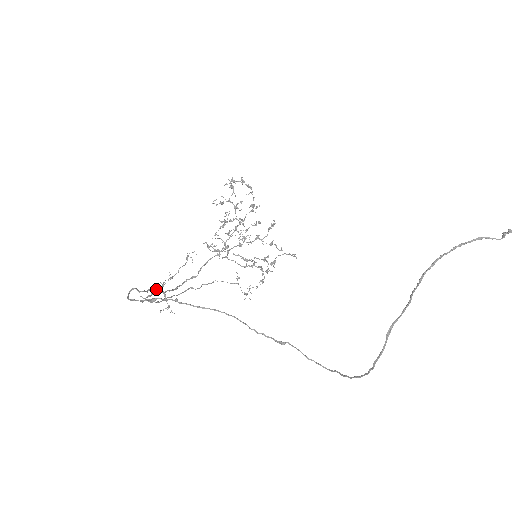
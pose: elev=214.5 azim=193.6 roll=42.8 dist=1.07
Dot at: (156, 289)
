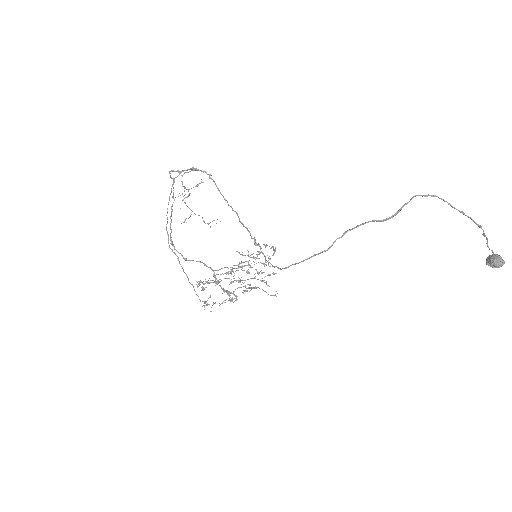
Dot at: (188, 189)
